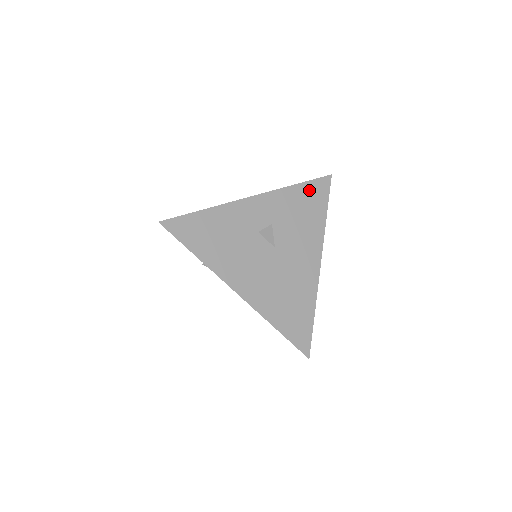
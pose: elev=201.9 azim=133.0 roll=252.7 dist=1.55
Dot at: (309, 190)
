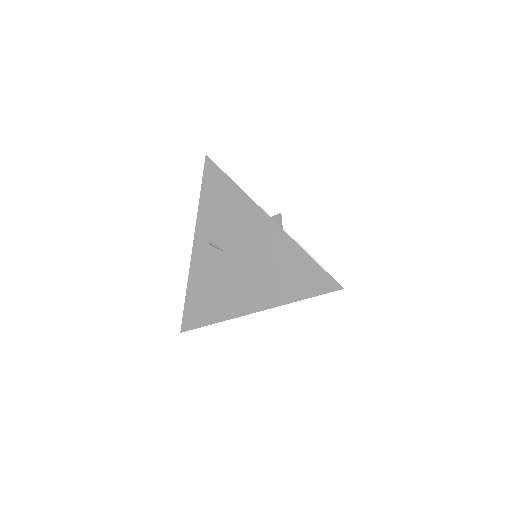
Dot at: occluded
